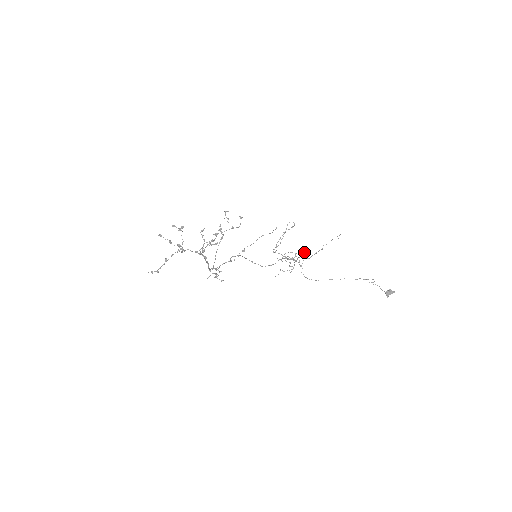
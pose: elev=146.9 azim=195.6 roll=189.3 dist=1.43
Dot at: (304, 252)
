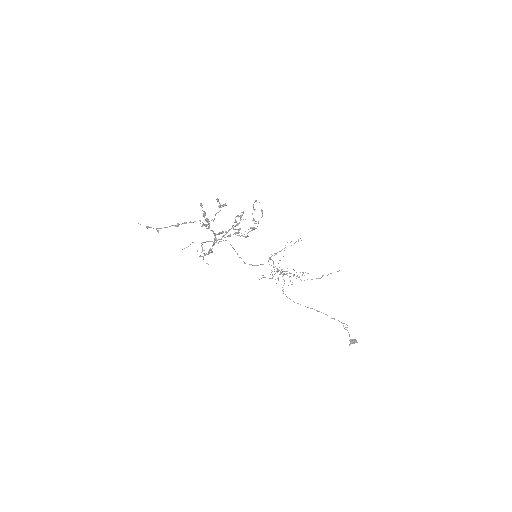
Dot at: occluded
